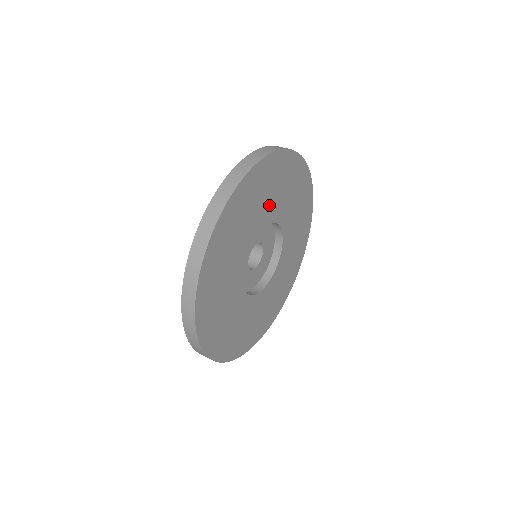
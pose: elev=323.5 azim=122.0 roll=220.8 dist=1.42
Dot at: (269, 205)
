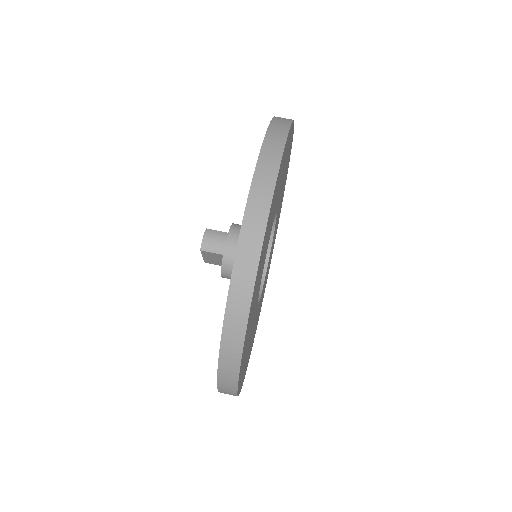
Dot at: (258, 289)
